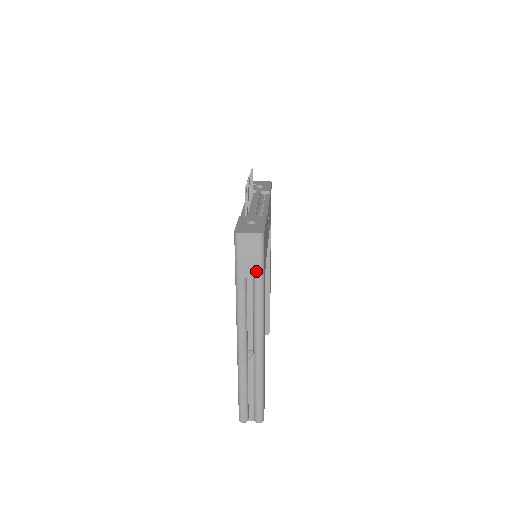
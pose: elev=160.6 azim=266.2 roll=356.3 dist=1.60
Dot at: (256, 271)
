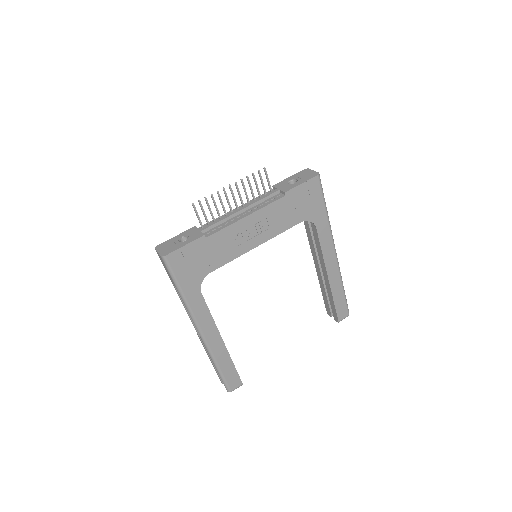
Dot at: (173, 282)
